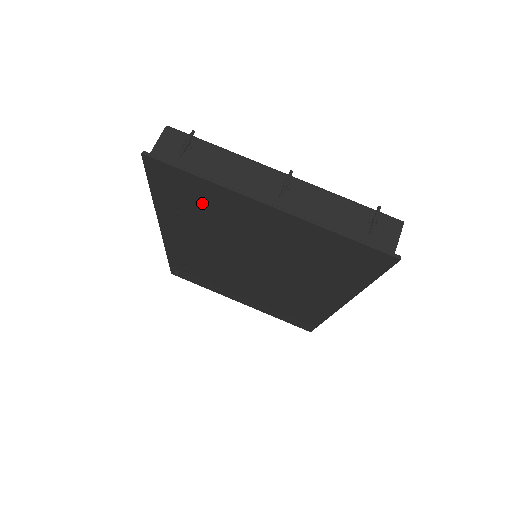
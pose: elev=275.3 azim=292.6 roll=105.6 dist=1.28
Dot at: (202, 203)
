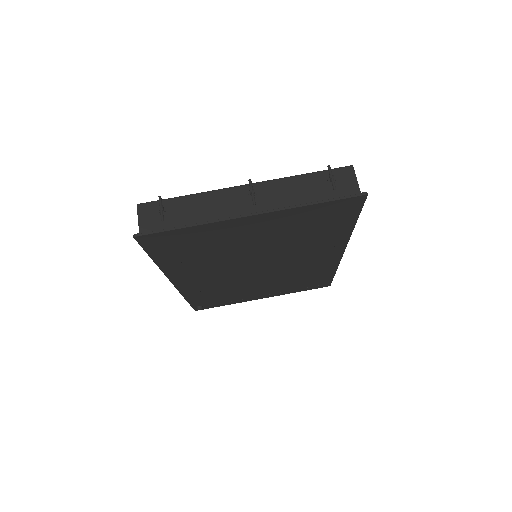
Dot at: (197, 244)
